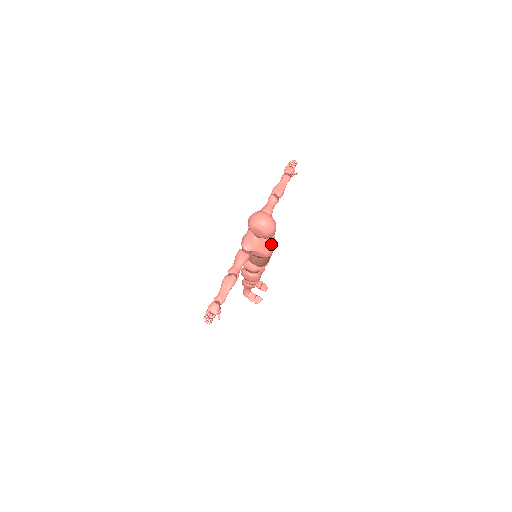
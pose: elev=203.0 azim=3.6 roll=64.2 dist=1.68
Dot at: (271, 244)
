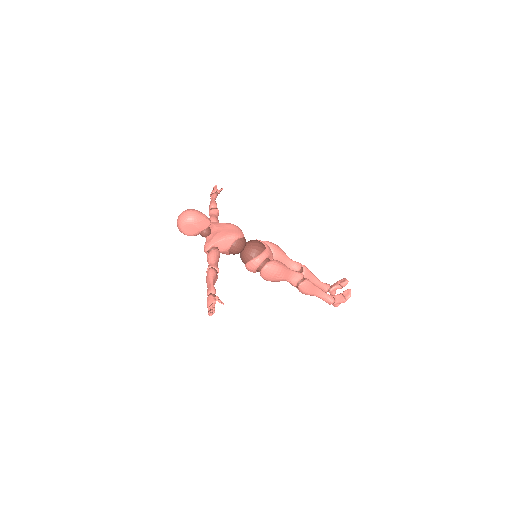
Dot at: (228, 229)
